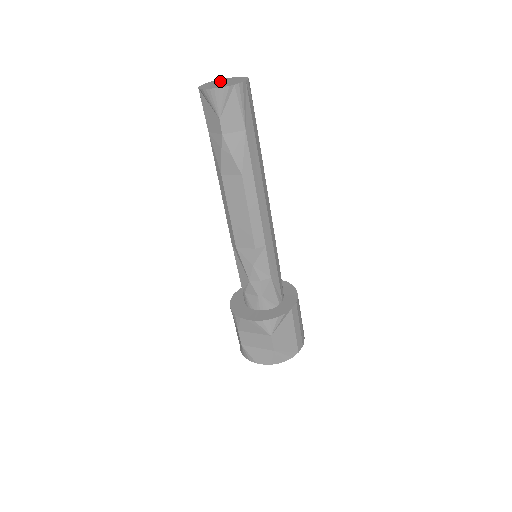
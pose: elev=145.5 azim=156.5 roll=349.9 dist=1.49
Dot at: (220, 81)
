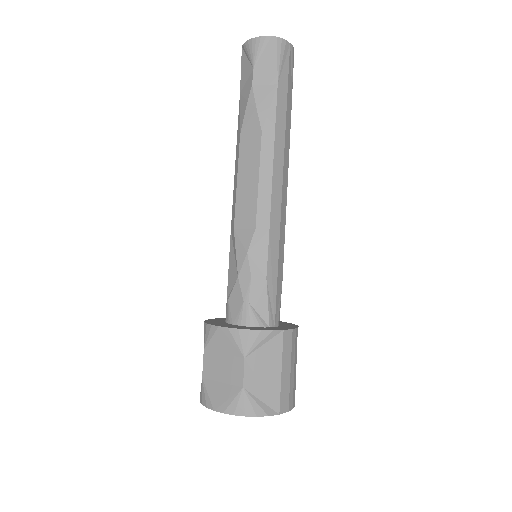
Dot at: occluded
